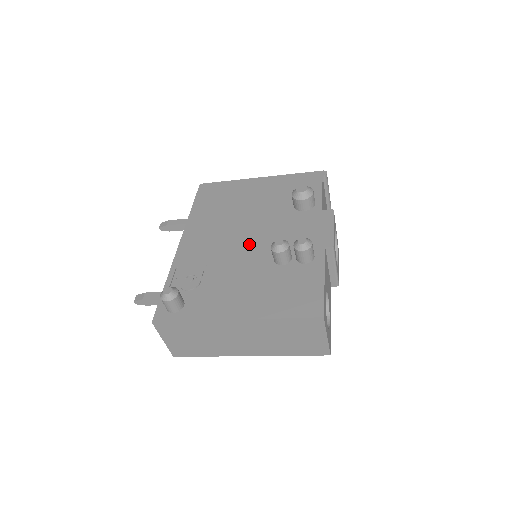
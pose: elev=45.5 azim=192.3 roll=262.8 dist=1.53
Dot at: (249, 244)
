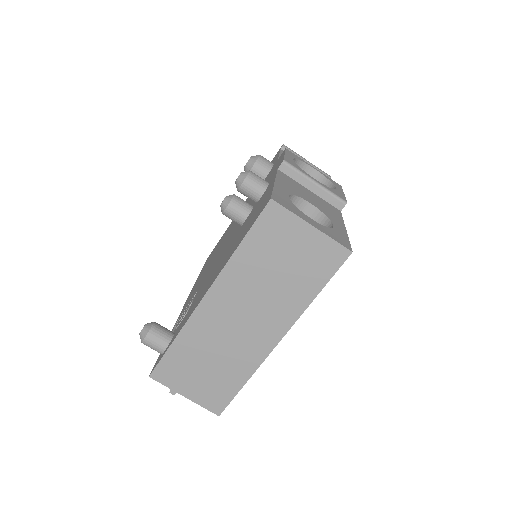
Dot at: (226, 243)
